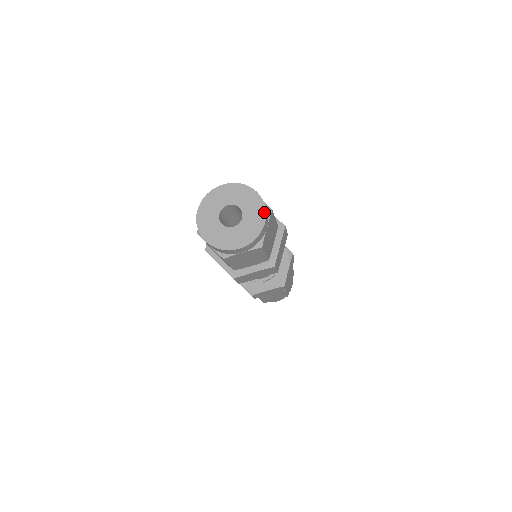
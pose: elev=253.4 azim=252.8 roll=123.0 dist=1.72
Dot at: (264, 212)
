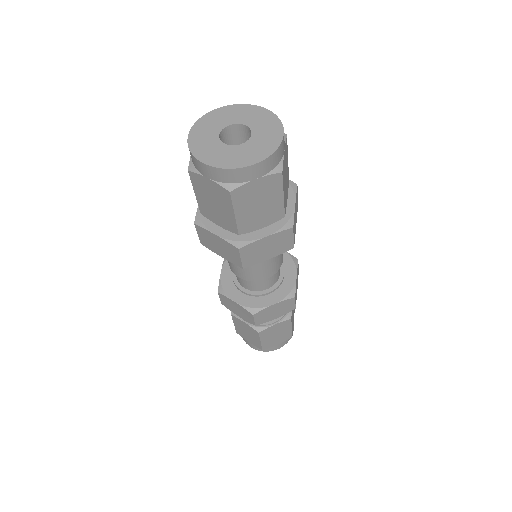
Dot at: (266, 156)
